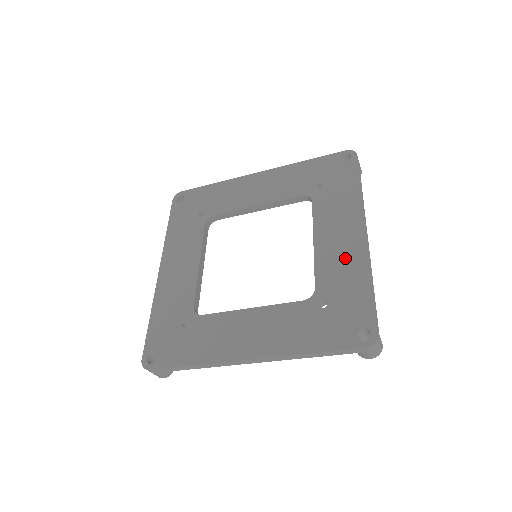
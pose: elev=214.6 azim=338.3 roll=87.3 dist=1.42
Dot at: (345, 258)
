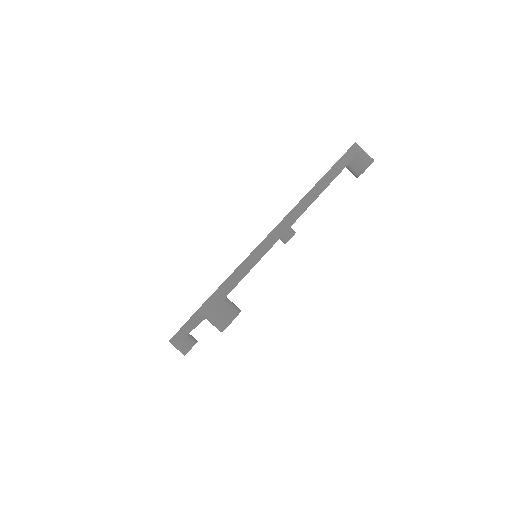
Dot at: occluded
